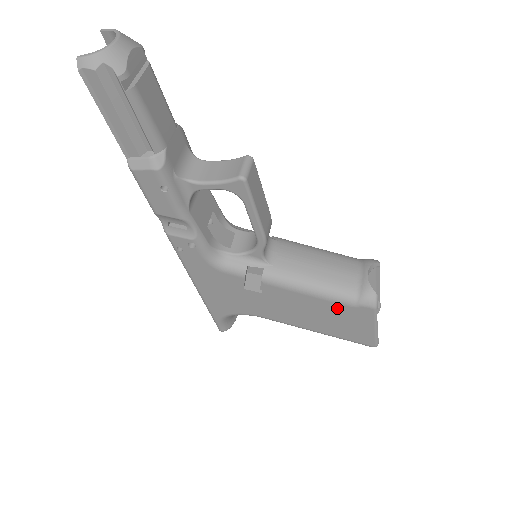
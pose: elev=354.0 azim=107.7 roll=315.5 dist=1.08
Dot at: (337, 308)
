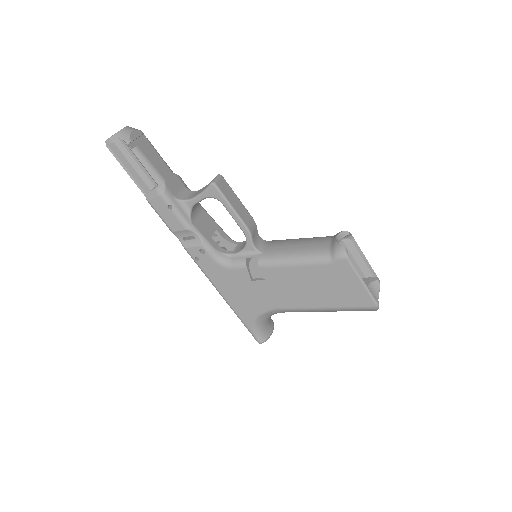
Dot at: (322, 271)
